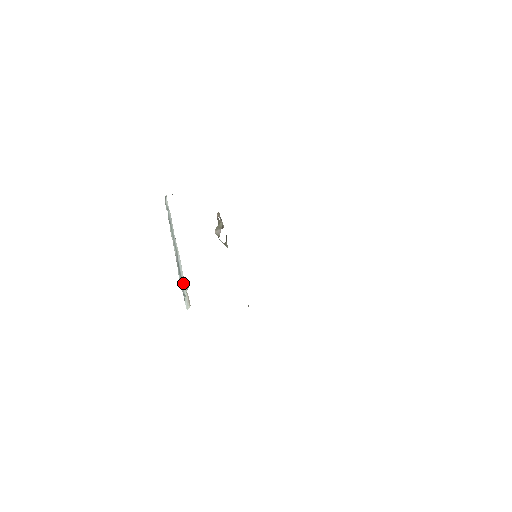
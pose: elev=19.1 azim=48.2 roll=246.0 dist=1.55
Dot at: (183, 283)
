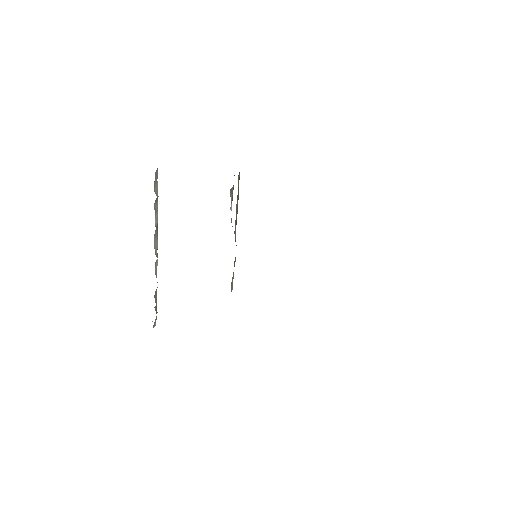
Dot at: occluded
